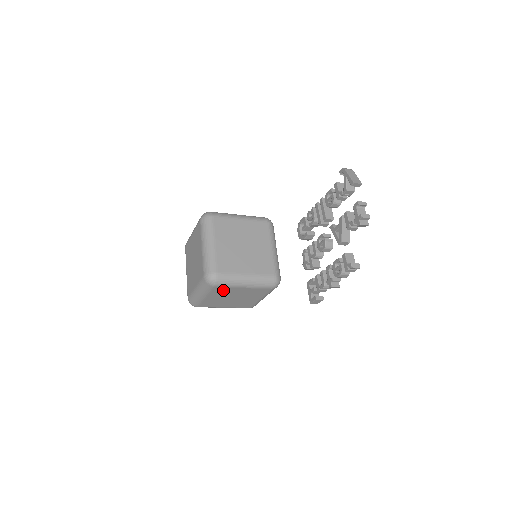
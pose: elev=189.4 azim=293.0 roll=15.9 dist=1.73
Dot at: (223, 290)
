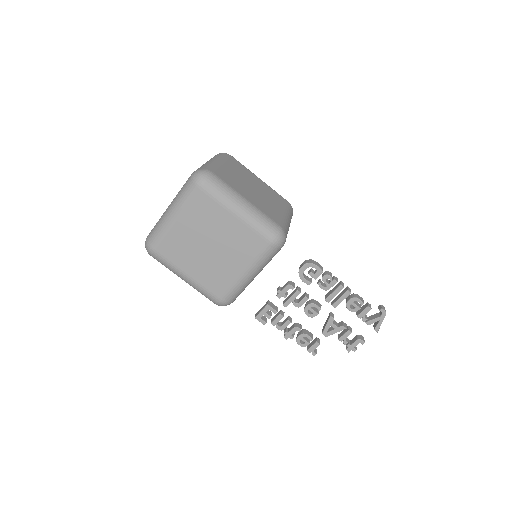
Dot at: occluded
